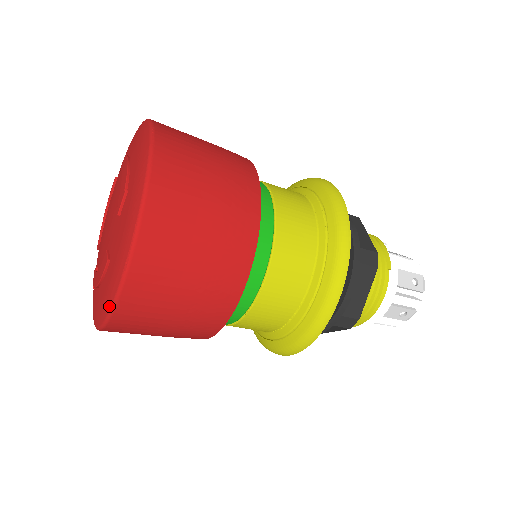
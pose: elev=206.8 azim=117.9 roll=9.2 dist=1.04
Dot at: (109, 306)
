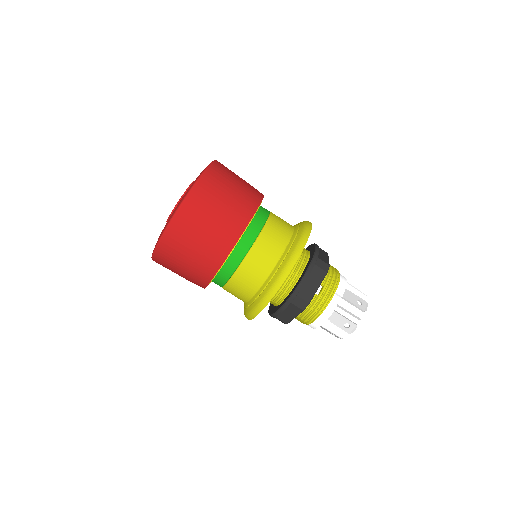
Dot at: (199, 176)
